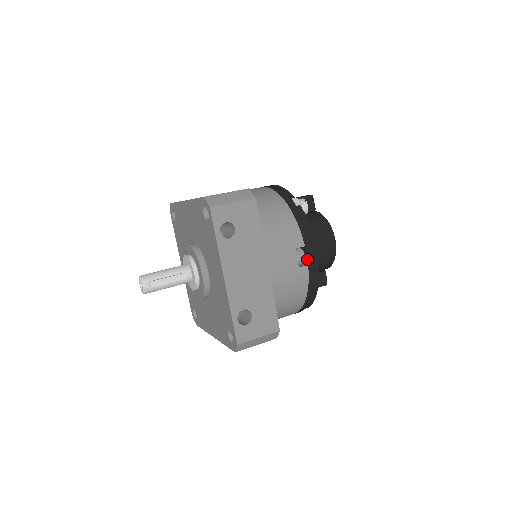
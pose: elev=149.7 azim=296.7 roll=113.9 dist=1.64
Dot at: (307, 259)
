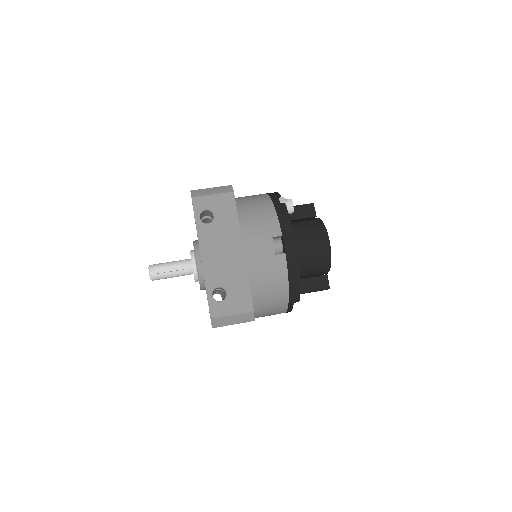
Dot at: (284, 247)
